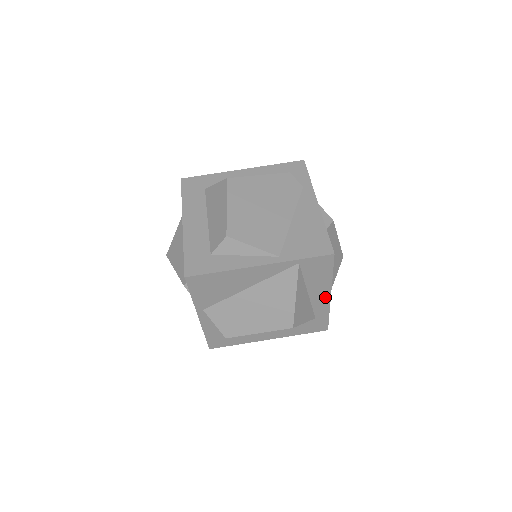
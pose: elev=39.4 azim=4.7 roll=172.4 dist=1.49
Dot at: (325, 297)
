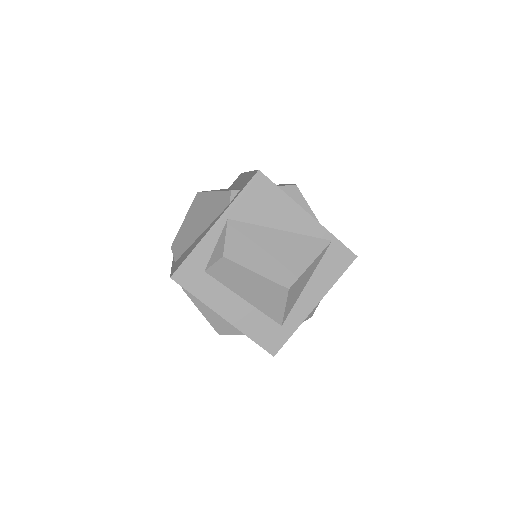
Dot at: (311, 303)
